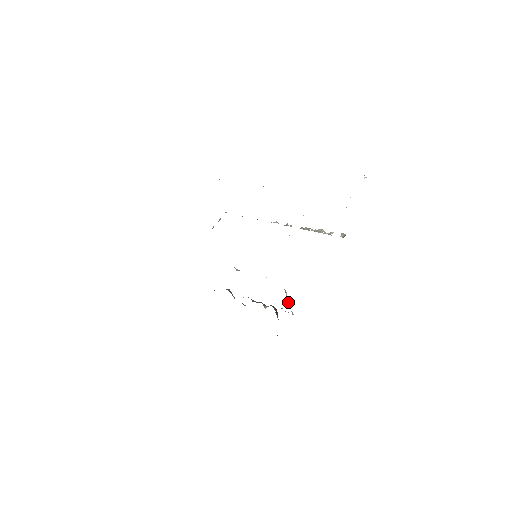
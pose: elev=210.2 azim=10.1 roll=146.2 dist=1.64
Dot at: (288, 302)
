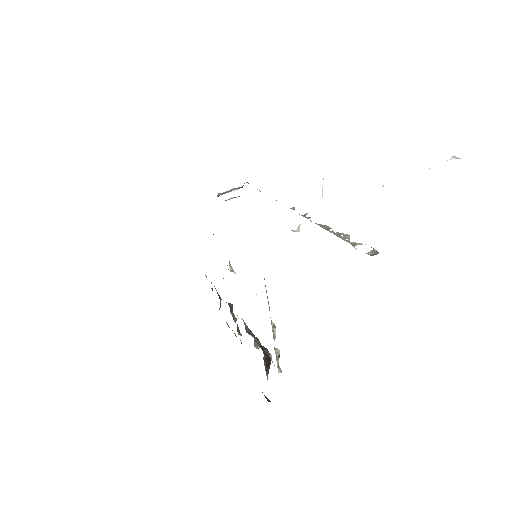
Dot at: occluded
